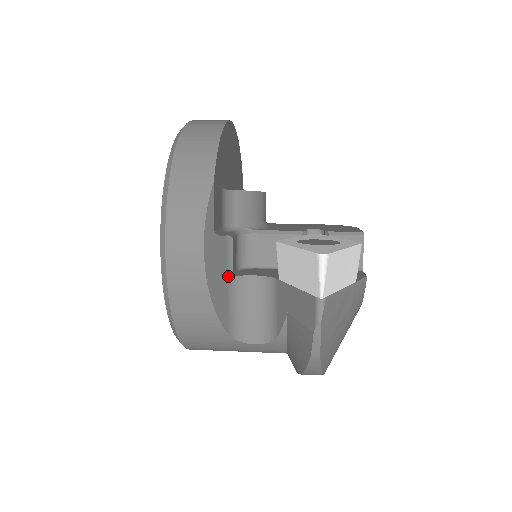
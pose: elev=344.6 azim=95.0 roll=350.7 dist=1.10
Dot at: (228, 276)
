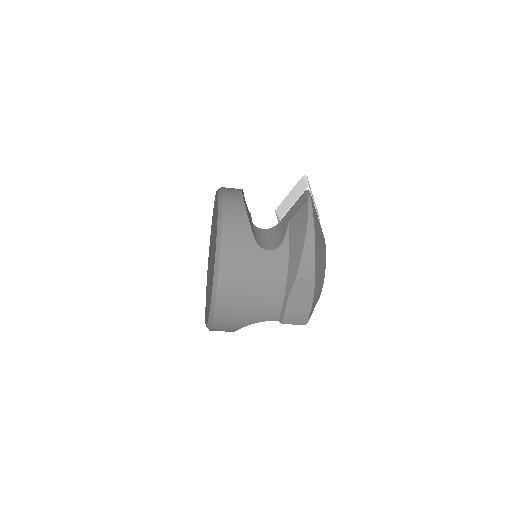
Dot at: (251, 221)
